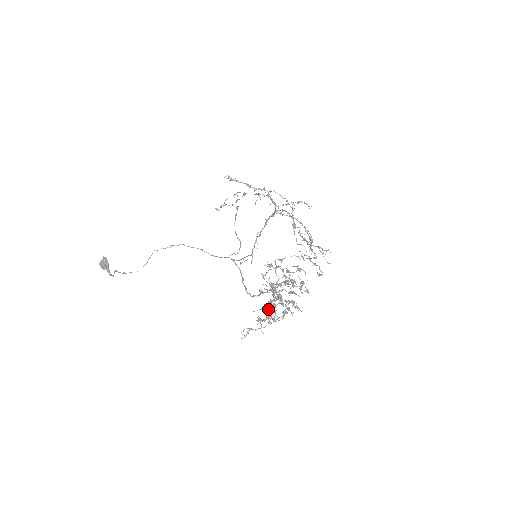
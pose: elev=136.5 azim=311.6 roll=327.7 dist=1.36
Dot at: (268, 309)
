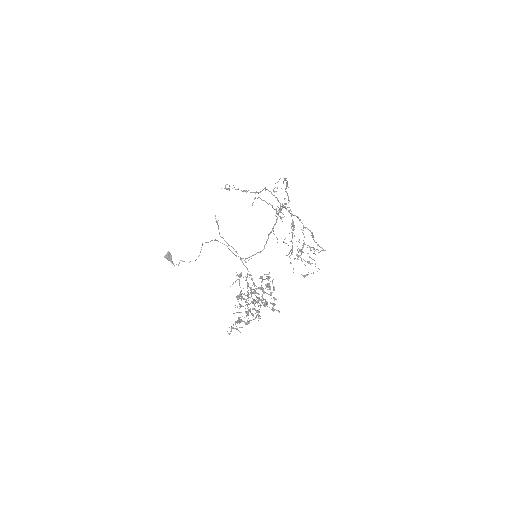
Dot at: occluded
